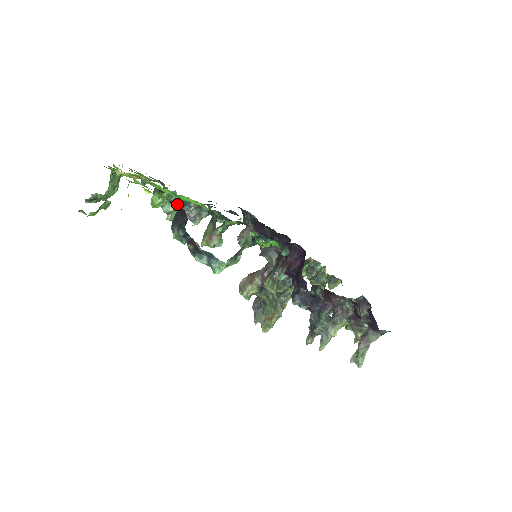
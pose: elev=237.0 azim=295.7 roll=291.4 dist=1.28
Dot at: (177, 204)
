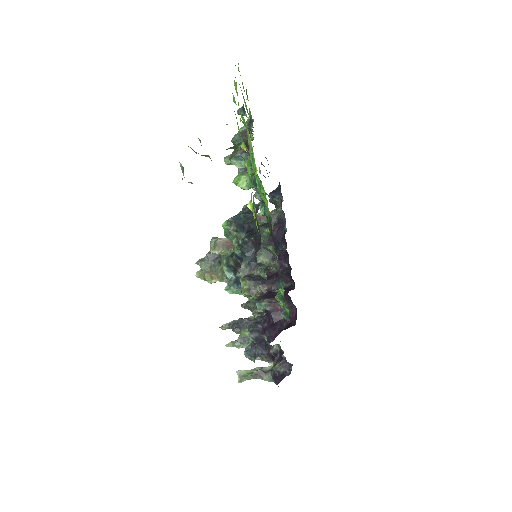
Dot at: (260, 233)
